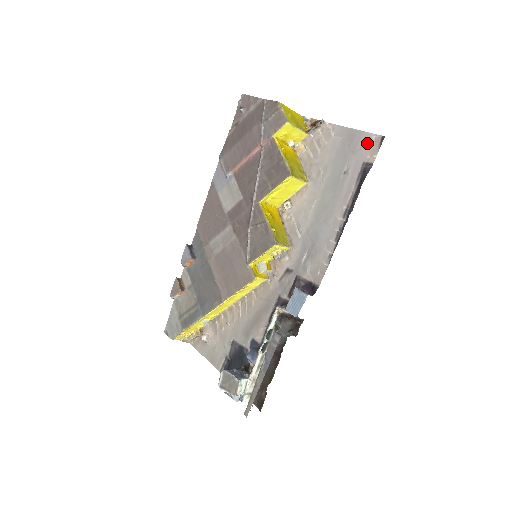
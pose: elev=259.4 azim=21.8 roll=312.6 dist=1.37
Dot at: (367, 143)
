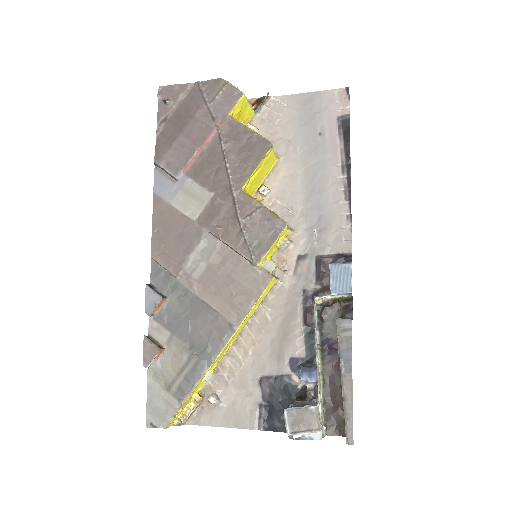
Dot at: (332, 99)
